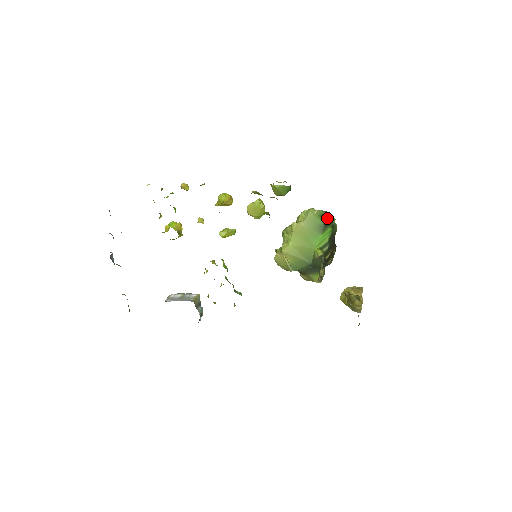
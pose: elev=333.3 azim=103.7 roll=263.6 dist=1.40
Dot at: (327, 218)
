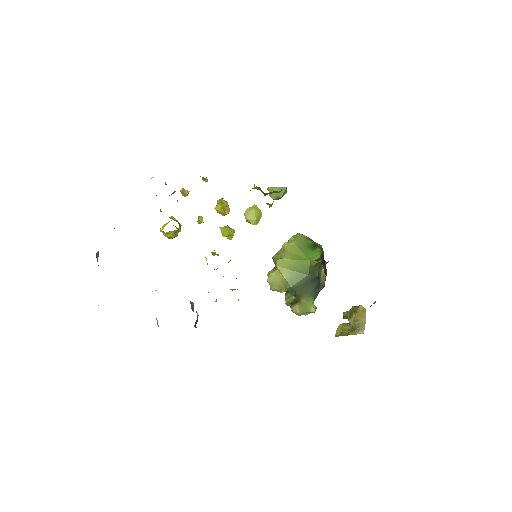
Dot at: (314, 242)
